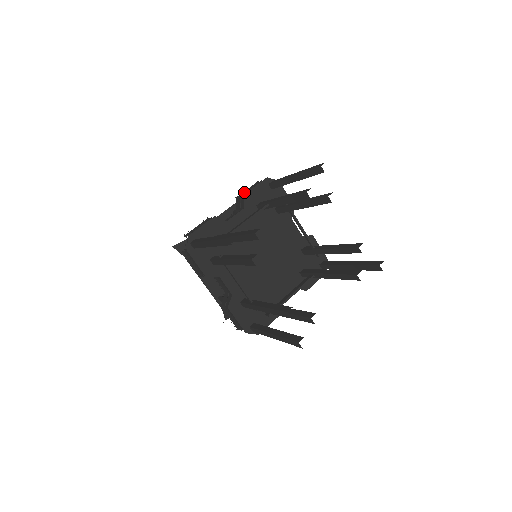
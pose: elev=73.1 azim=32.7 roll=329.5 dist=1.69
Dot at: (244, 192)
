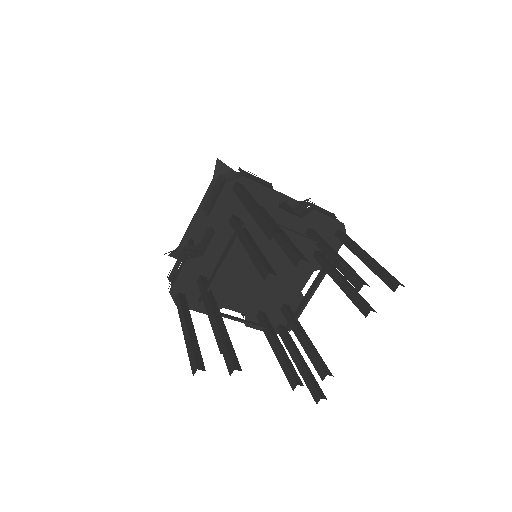
Dot at: (209, 199)
